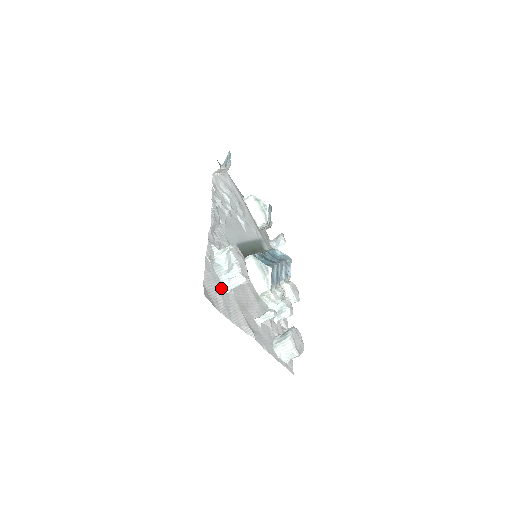
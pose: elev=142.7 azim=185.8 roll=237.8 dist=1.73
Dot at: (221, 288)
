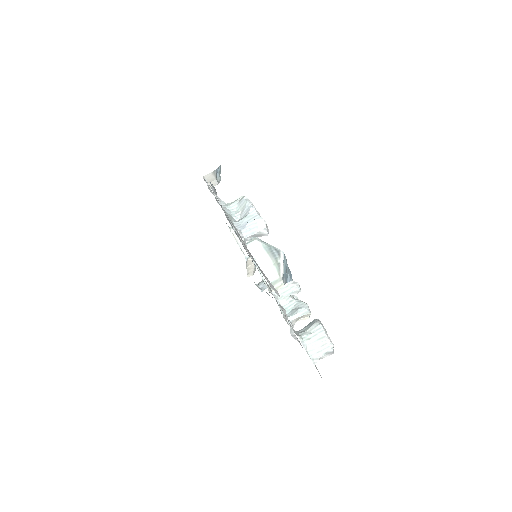
Dot at: occluded
